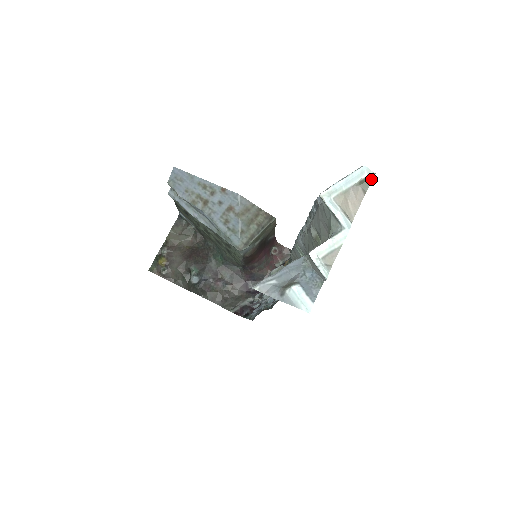
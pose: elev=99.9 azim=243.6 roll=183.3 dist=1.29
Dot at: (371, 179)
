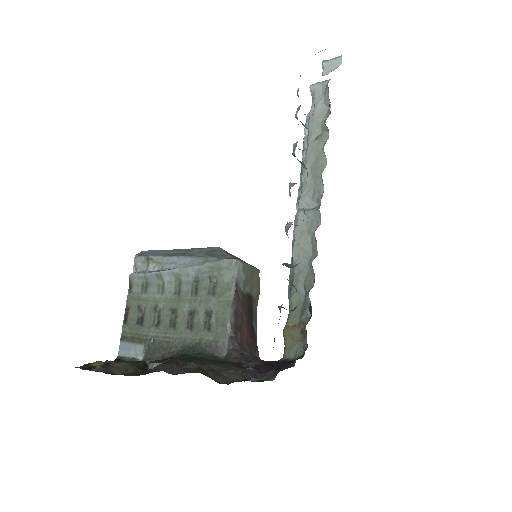
Dot at: occluded
